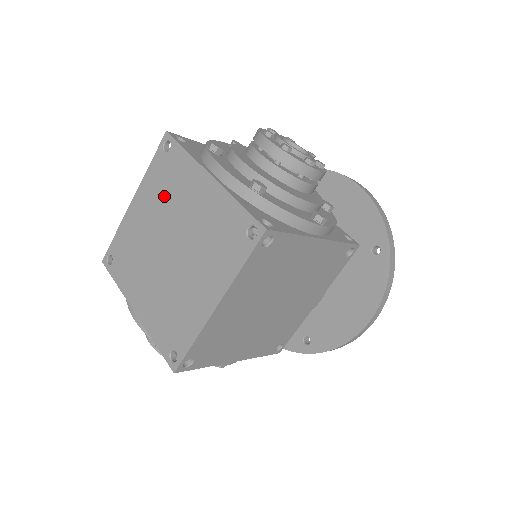
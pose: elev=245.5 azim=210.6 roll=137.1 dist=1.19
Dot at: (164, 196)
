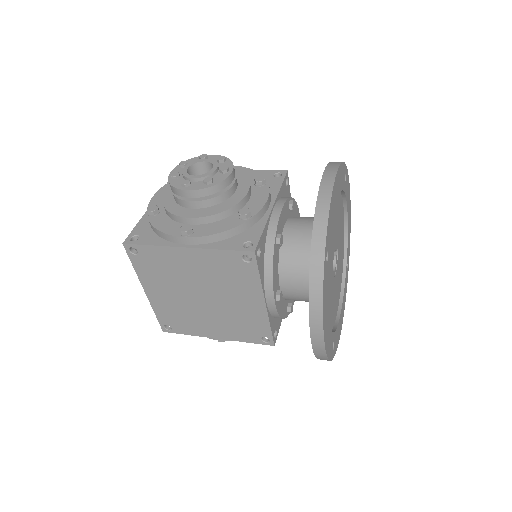
Dot at: occluded
